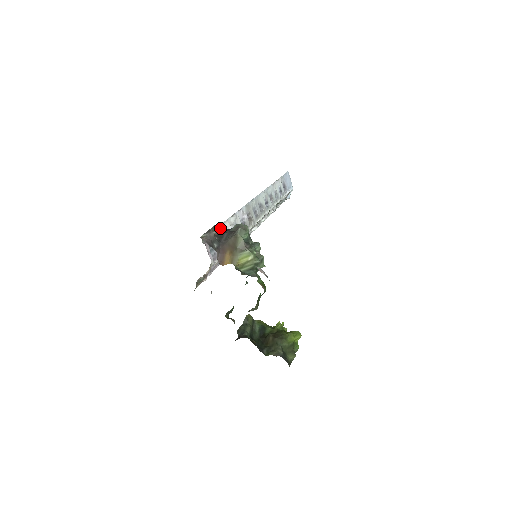
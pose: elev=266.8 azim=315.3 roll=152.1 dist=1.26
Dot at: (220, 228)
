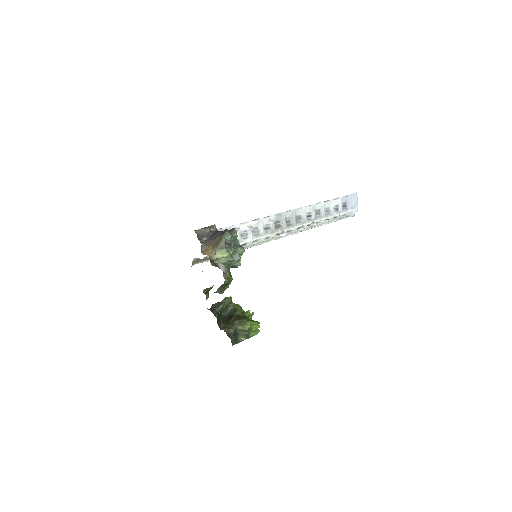
Dot at: (234, 227)
